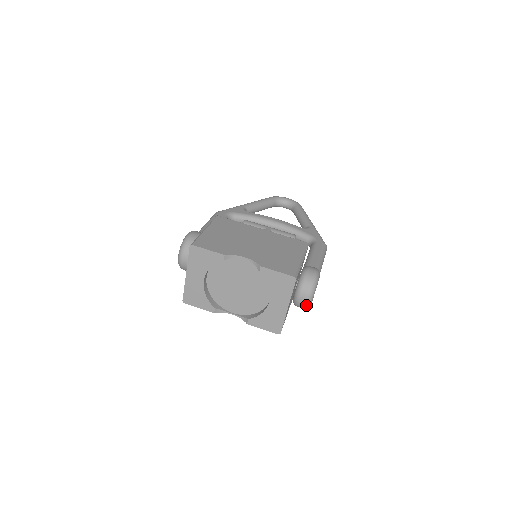
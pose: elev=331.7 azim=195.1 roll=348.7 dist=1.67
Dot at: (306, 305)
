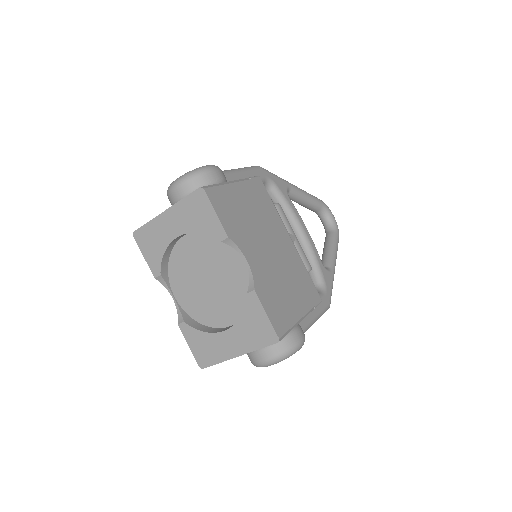
Dot at: (258, 364)
